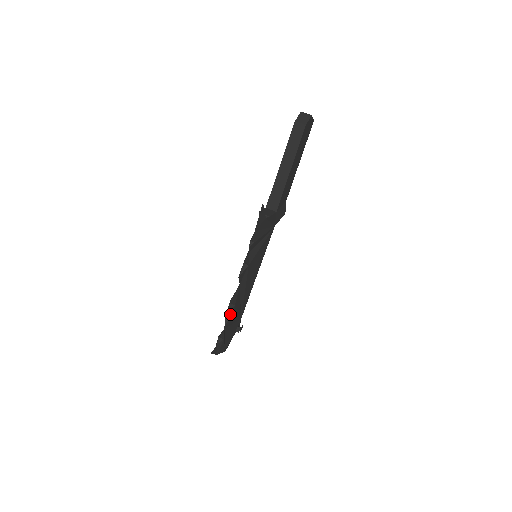
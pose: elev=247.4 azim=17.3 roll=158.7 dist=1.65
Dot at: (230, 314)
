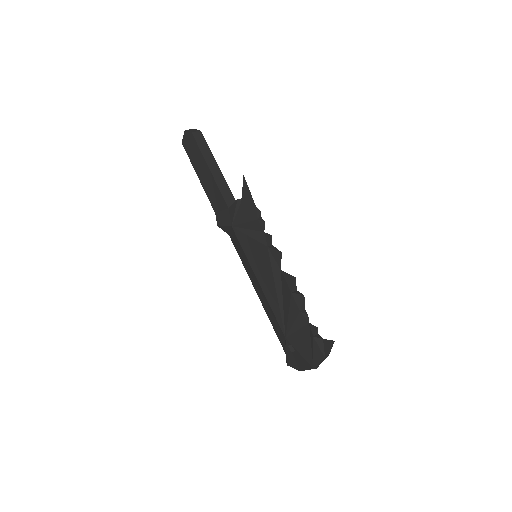
Dot at: (302, 300)
